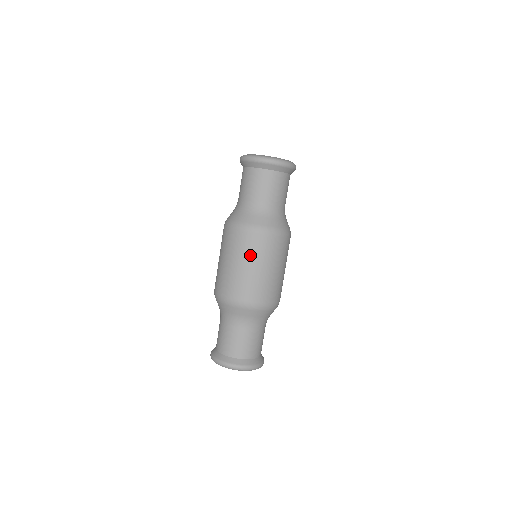
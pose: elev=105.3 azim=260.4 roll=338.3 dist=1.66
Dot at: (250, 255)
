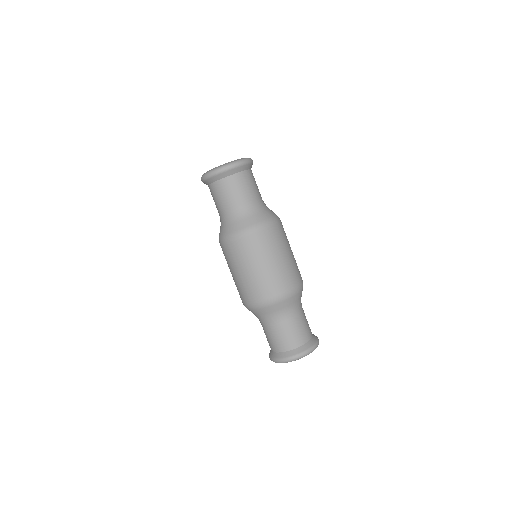
Dot at: (259, 254)
